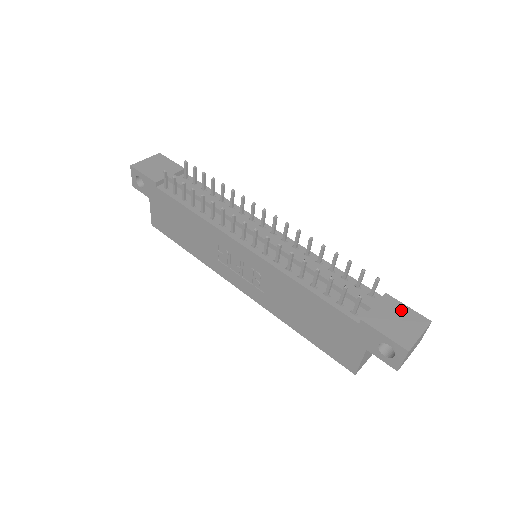
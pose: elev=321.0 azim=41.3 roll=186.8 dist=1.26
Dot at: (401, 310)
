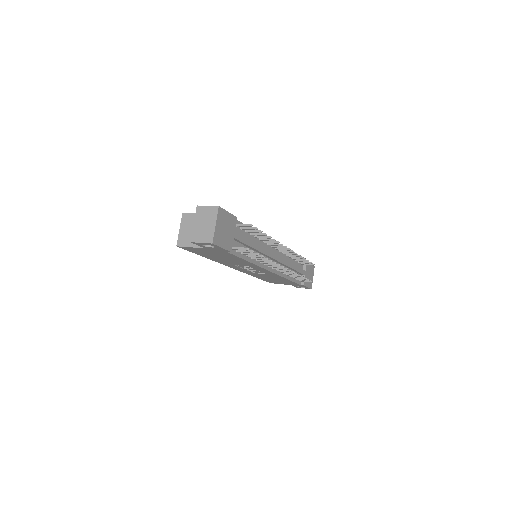
Dot at: (310, 268)
